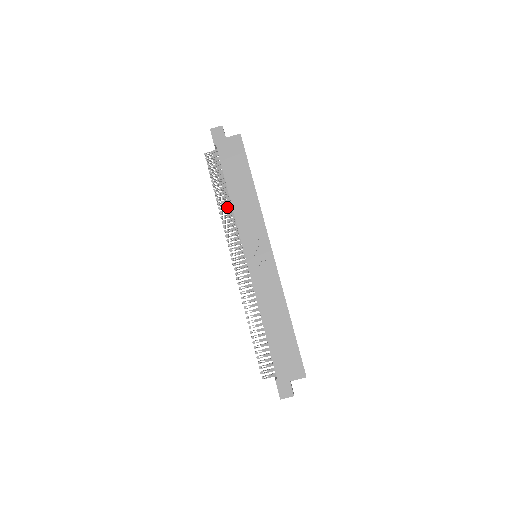
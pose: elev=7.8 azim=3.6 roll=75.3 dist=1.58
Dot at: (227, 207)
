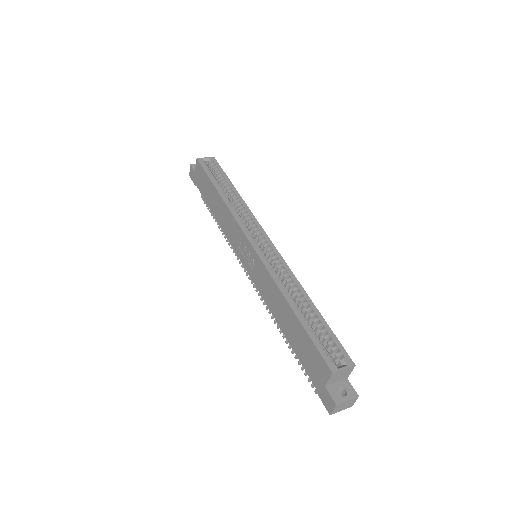
Dot at: occluded
